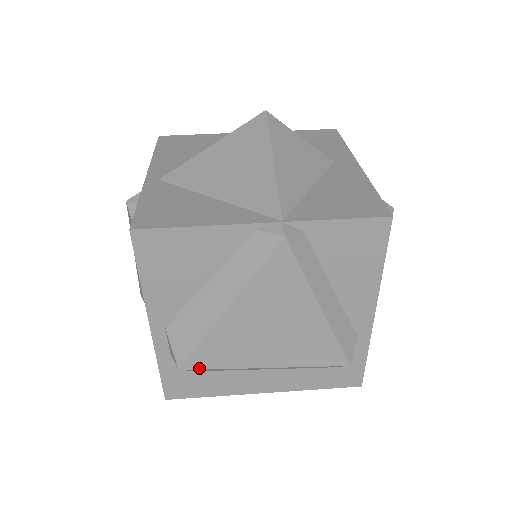
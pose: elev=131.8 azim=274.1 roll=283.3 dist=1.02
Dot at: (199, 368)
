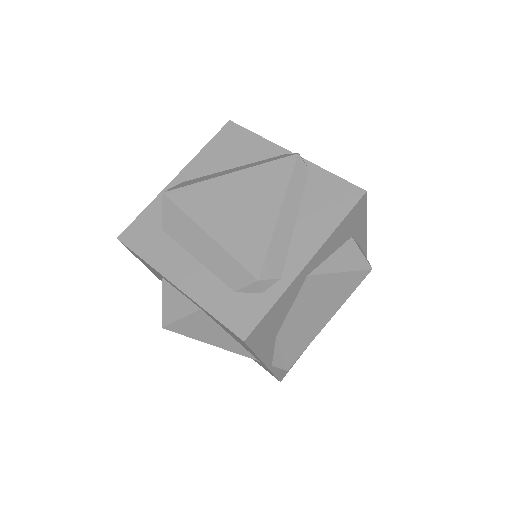
Dot at: (173, 200)
